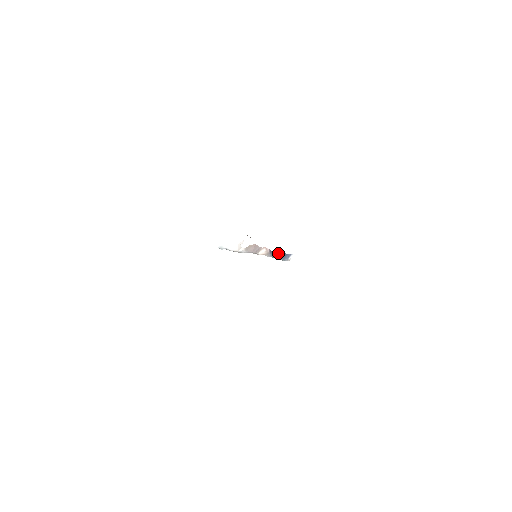
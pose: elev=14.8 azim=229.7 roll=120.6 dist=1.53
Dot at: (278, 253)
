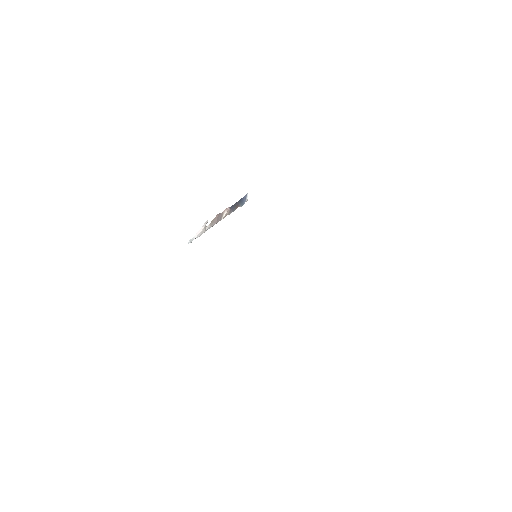
Dot at: (236, 203)
